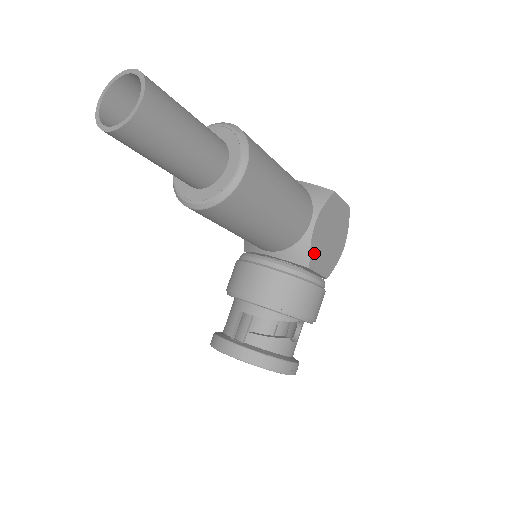
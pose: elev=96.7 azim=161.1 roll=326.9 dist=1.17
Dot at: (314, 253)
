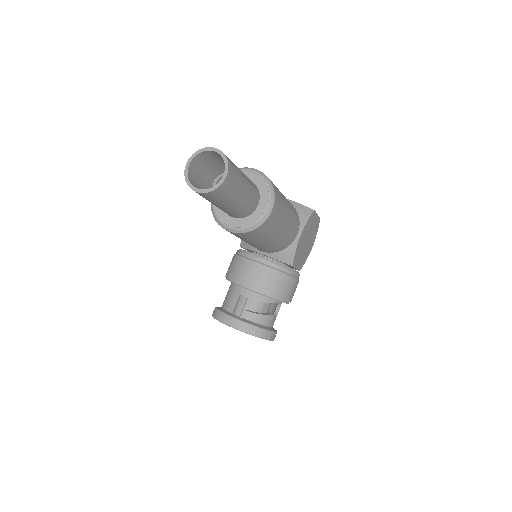
Dot at: (296, 255)
